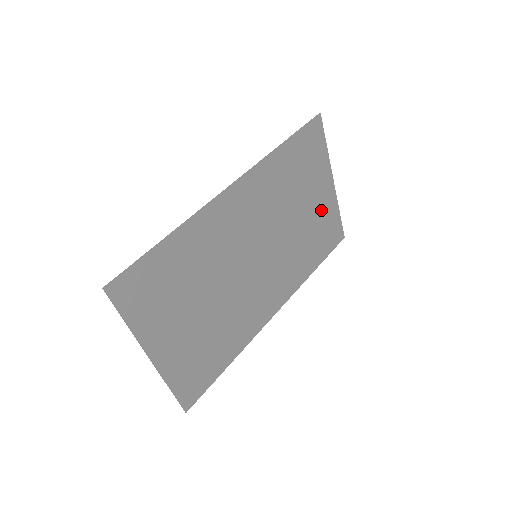
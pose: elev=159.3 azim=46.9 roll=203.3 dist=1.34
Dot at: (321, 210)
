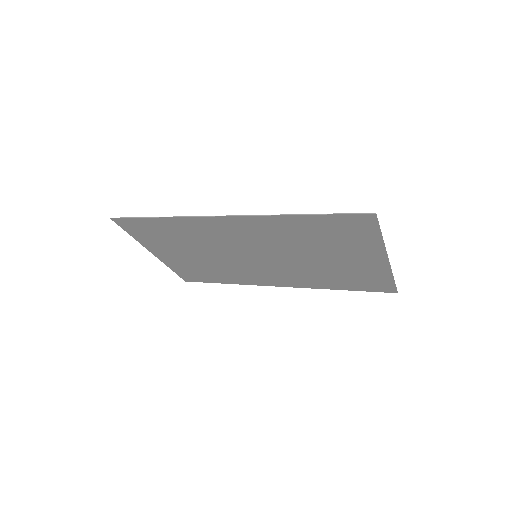
Dot at: (359, 267)
